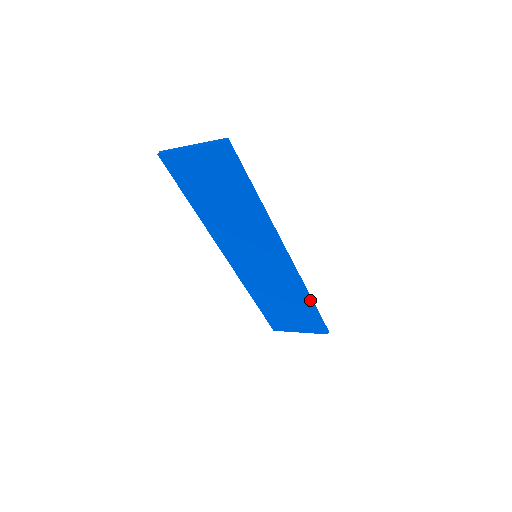
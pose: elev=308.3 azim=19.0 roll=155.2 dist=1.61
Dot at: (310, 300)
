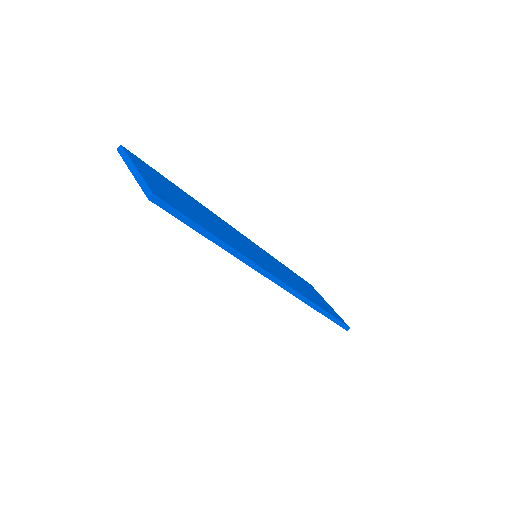
Dot at: (317, 310)
